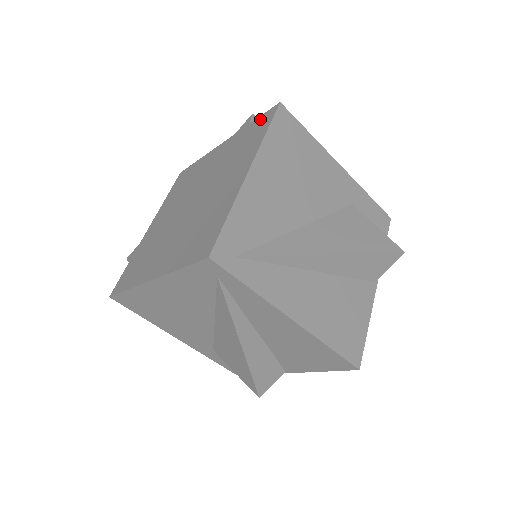
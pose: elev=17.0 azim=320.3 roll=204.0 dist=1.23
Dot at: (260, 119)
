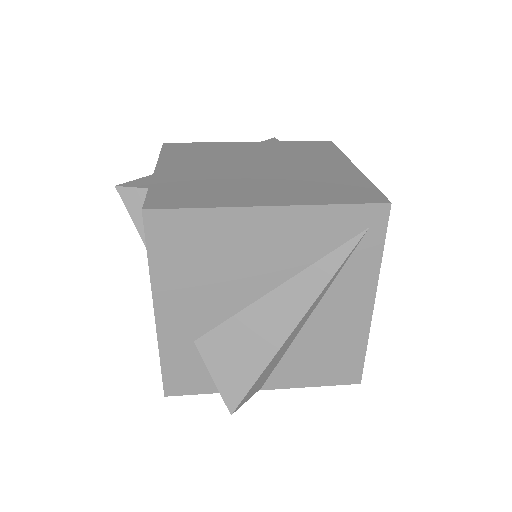
Dot at: (311, 142)
